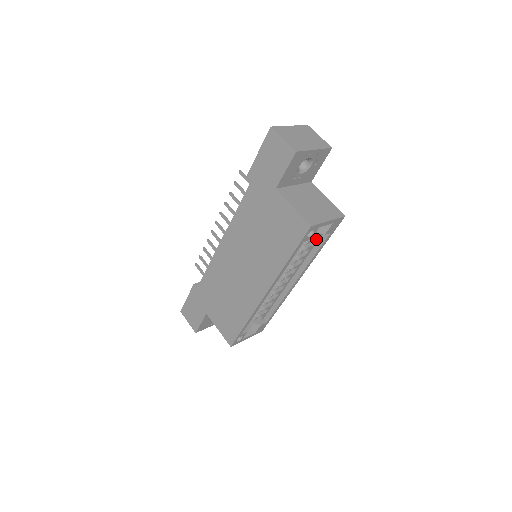
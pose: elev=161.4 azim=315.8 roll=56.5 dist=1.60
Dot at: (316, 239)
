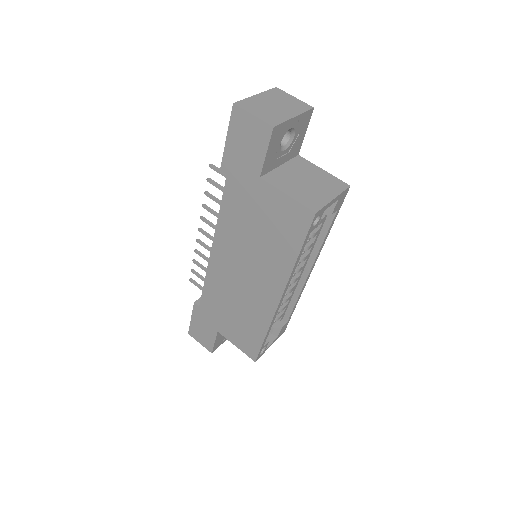
Dot at: (322, 221)
